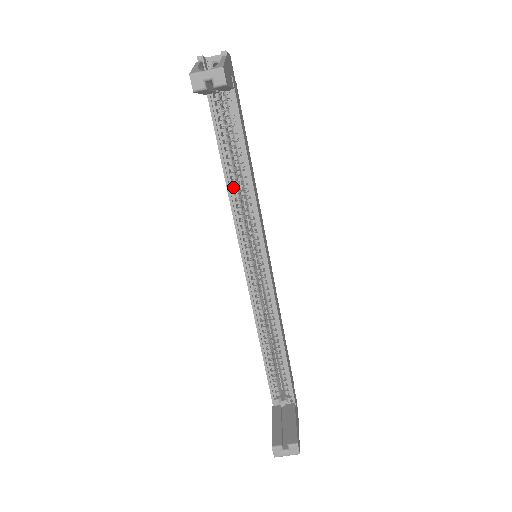
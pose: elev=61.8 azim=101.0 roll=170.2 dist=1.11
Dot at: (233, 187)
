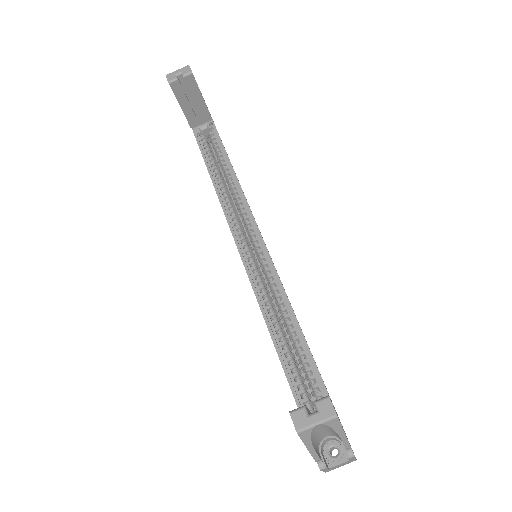
Dot at: (222, 191)
